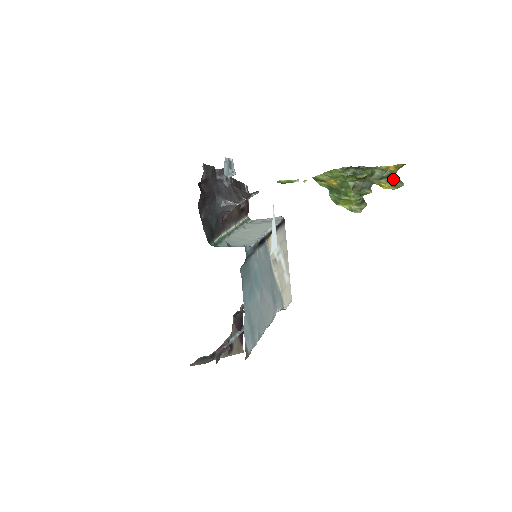
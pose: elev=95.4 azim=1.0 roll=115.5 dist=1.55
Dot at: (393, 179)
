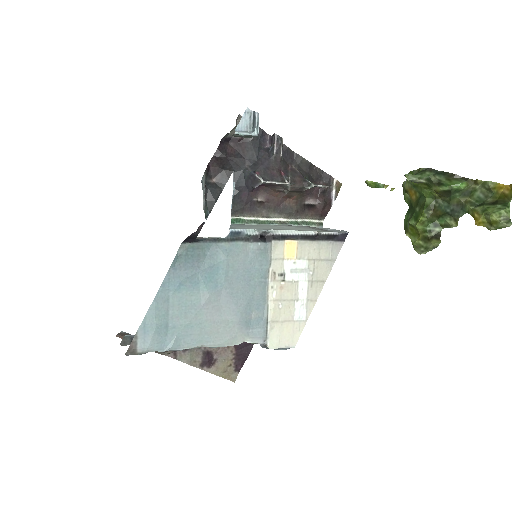
Dot at: (494, 208)
